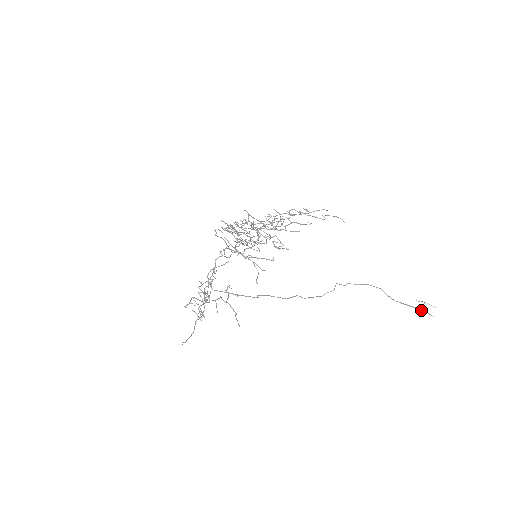
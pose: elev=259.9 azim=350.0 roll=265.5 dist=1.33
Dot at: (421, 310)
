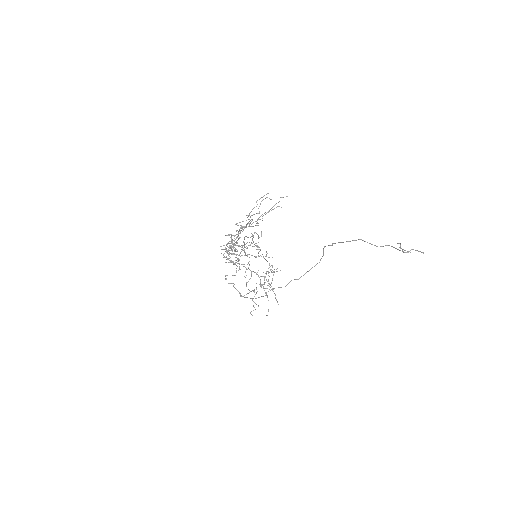
Dot at: (404, 252)
